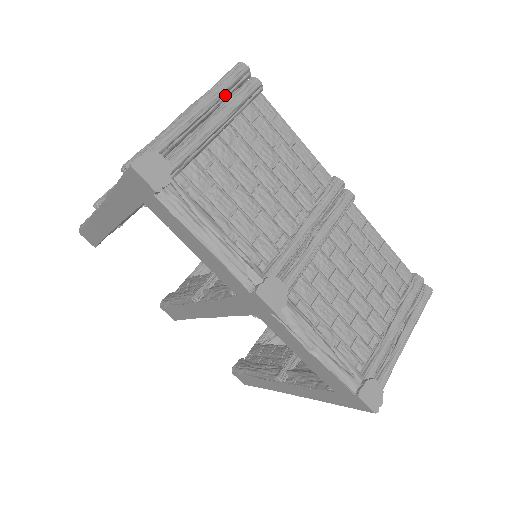
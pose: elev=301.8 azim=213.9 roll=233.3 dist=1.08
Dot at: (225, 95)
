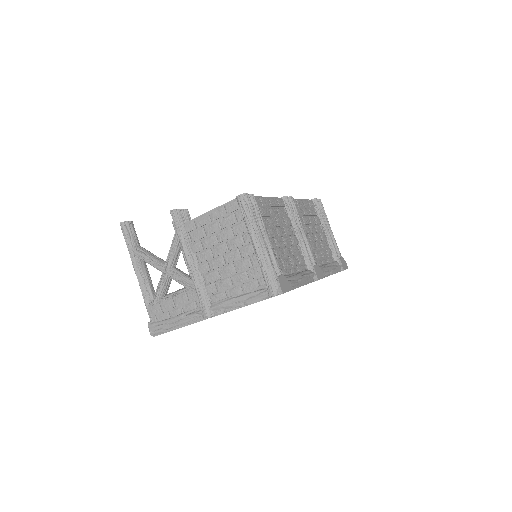
Dot at: (255, 219)
